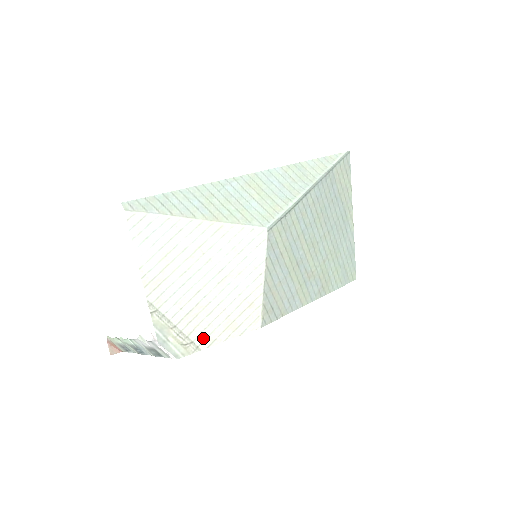
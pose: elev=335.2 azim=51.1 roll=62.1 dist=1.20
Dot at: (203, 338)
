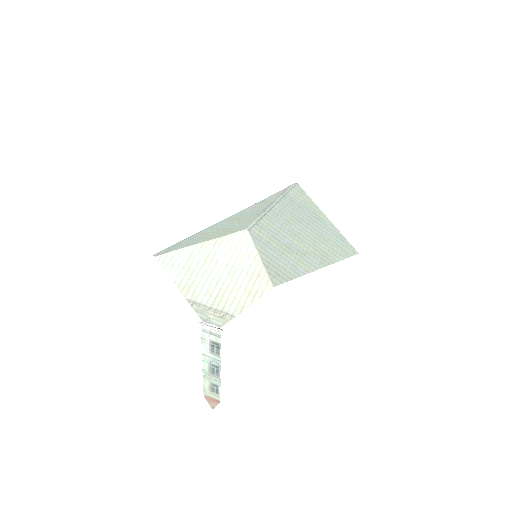
Dot at: (234, 308)
